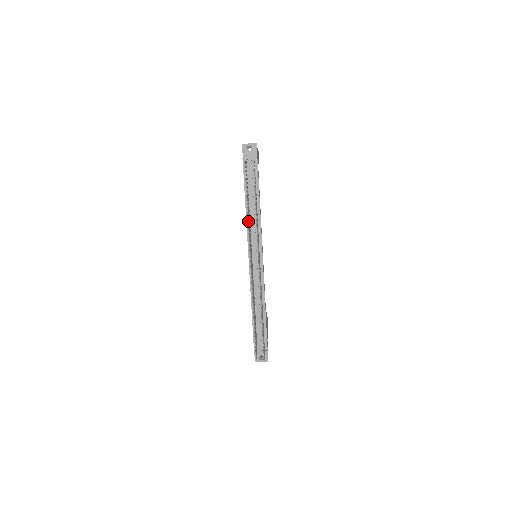
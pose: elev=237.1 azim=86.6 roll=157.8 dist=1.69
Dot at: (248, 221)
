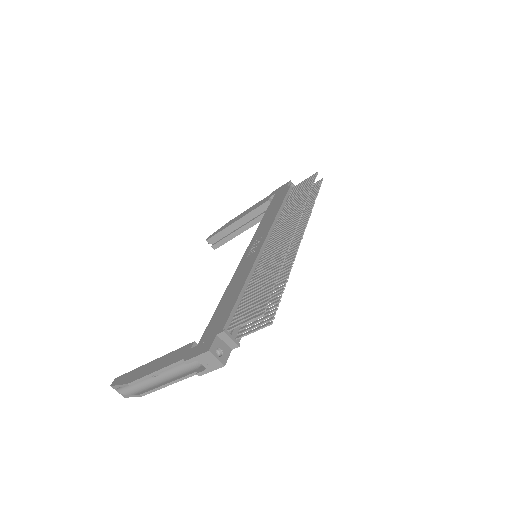
Dot at: (307, 200)
